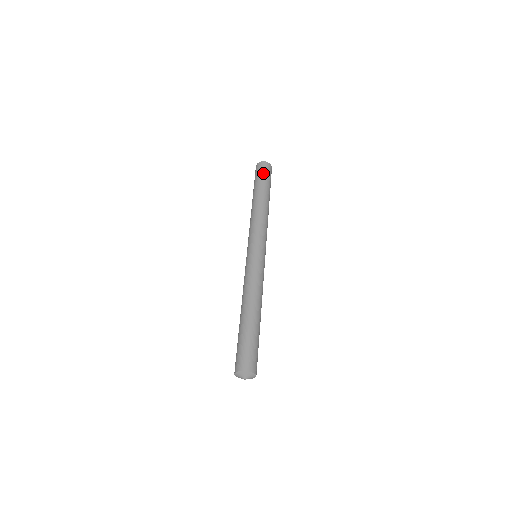
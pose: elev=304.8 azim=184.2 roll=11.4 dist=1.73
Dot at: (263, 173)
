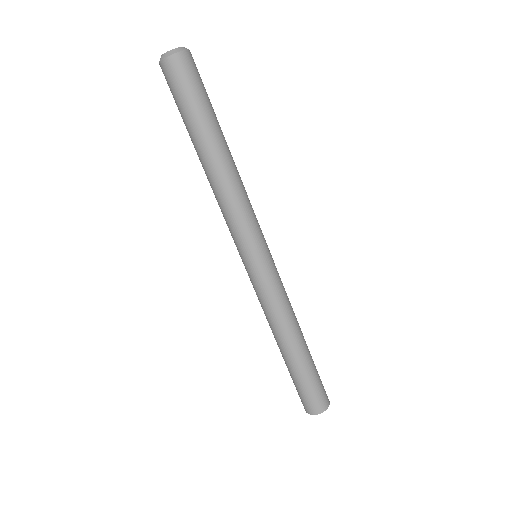
Dot at: (181, 92)
